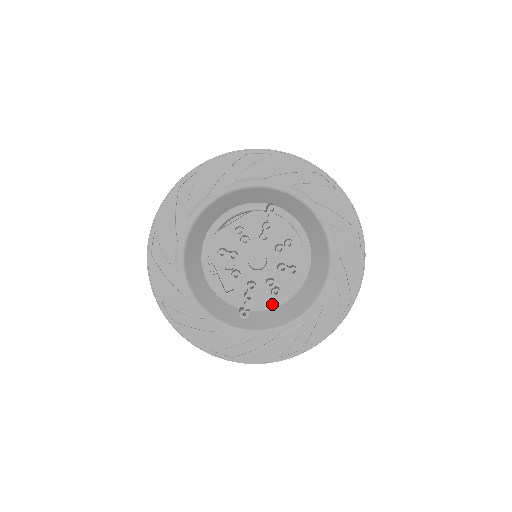
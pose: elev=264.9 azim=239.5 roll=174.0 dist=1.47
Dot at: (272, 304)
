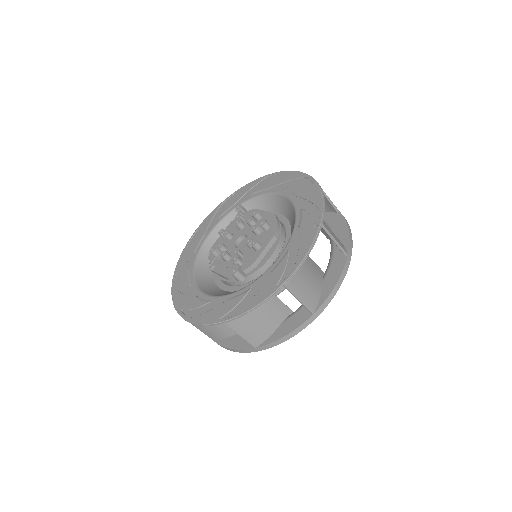
Dot at: occluded
